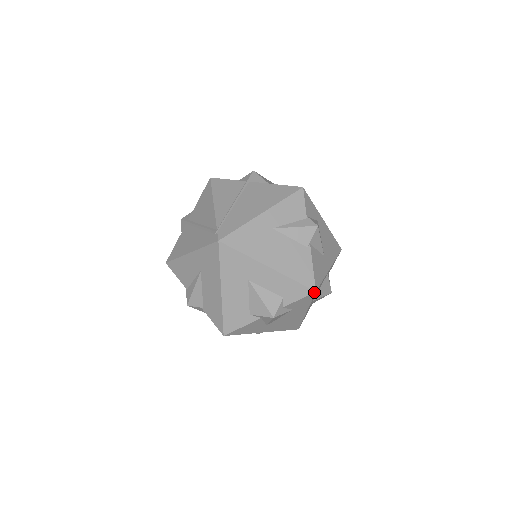
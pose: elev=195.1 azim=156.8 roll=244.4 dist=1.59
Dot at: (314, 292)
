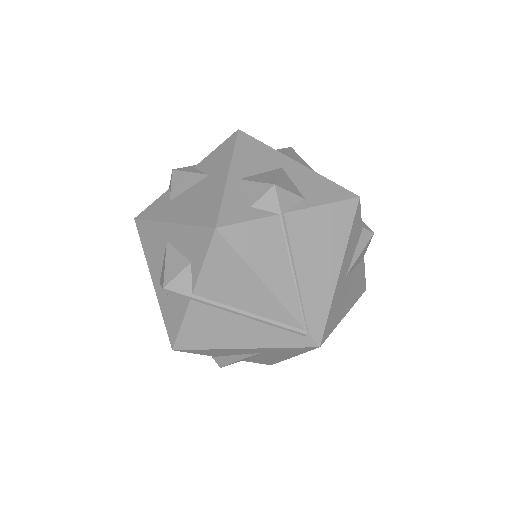
Dot at: (364, 291)
